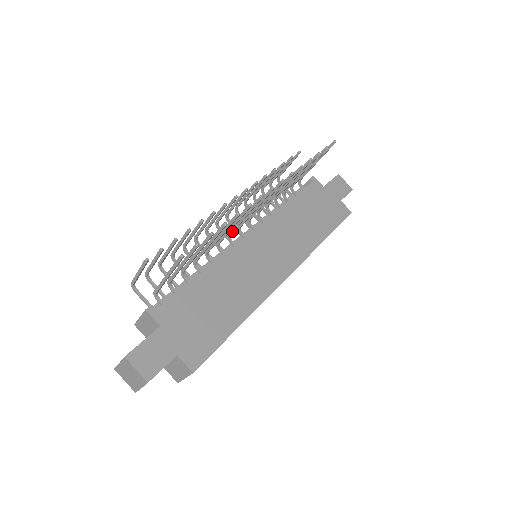
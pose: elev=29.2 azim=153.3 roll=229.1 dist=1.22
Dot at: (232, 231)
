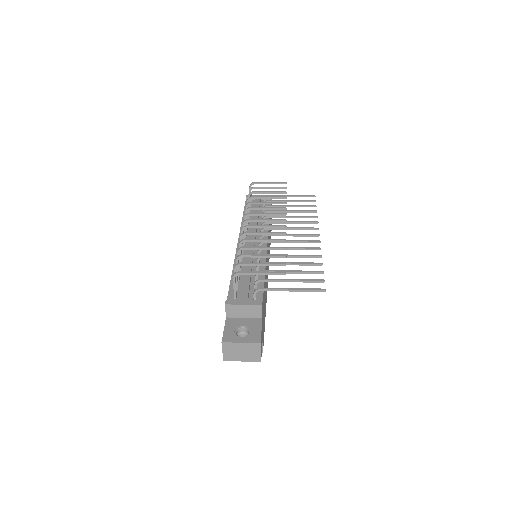
Dot at: (271, 242)
